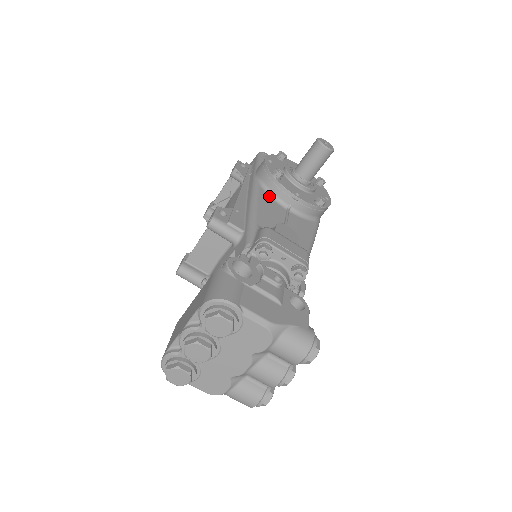
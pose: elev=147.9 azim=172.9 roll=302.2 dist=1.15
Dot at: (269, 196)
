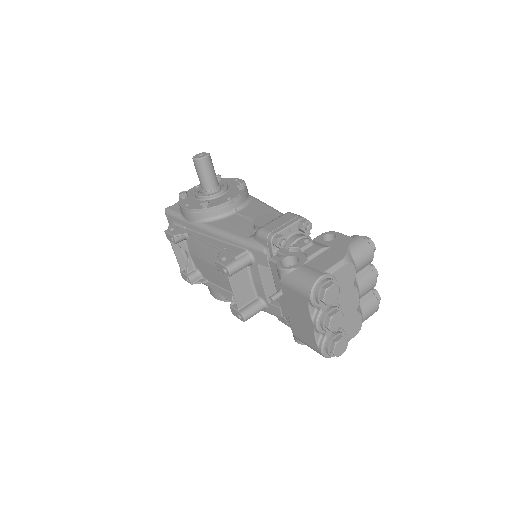
Dot at: (218, 220)
